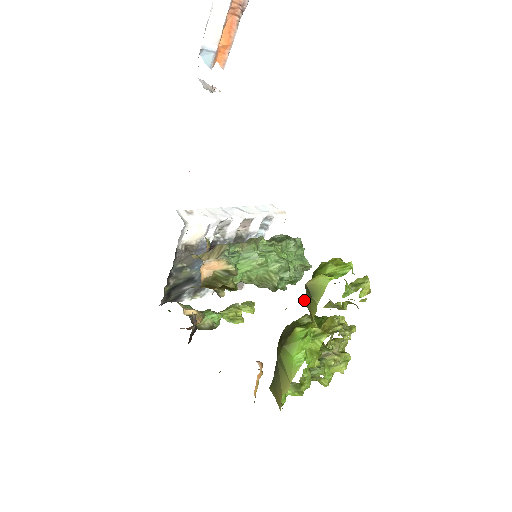
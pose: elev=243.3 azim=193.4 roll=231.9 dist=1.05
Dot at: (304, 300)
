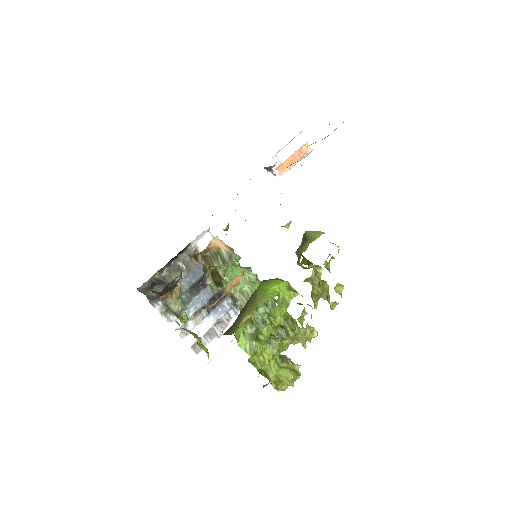
Dot at: (296, 251)
